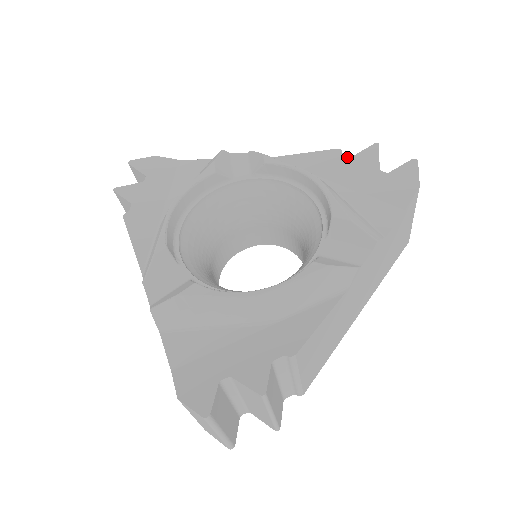
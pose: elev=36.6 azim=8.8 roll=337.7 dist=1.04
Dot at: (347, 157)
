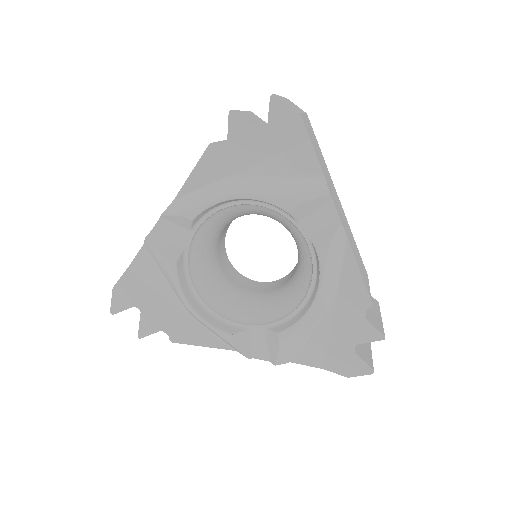
Dot at: (364, 314)
